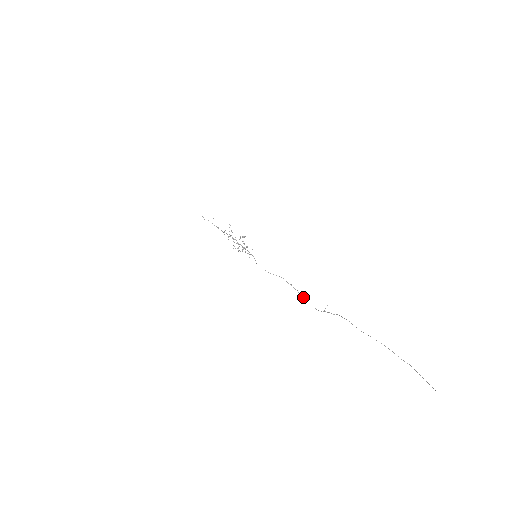
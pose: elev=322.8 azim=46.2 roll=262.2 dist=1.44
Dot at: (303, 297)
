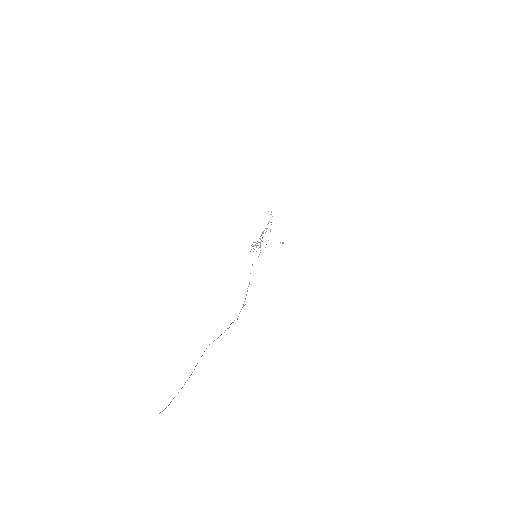
Dot at: (243, 305)
